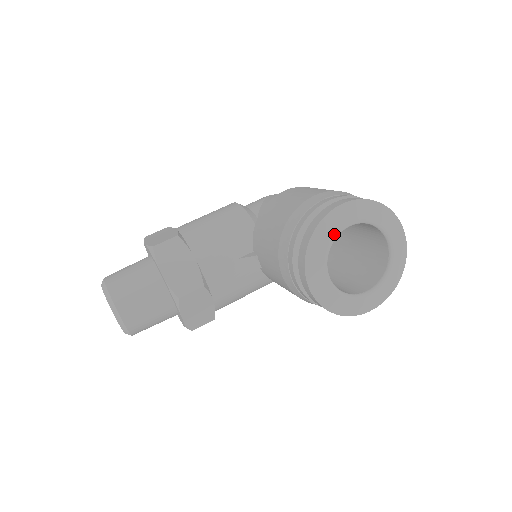
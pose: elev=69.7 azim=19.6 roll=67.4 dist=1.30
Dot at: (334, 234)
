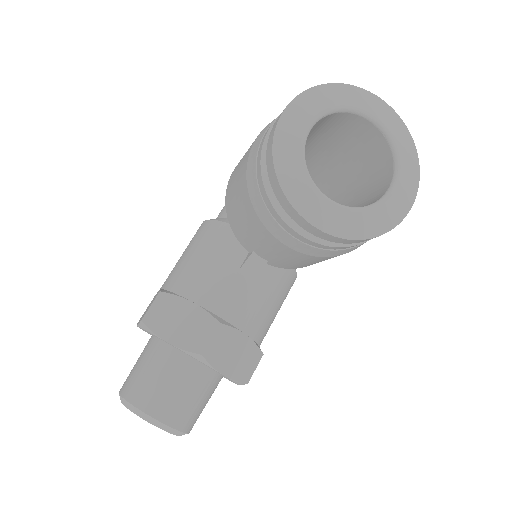
Dot at: (299, 149)
